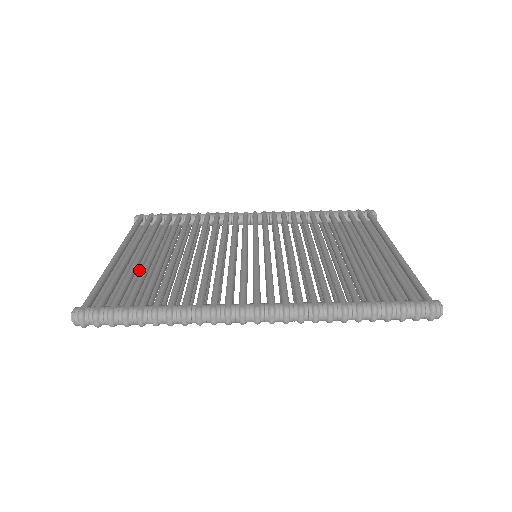
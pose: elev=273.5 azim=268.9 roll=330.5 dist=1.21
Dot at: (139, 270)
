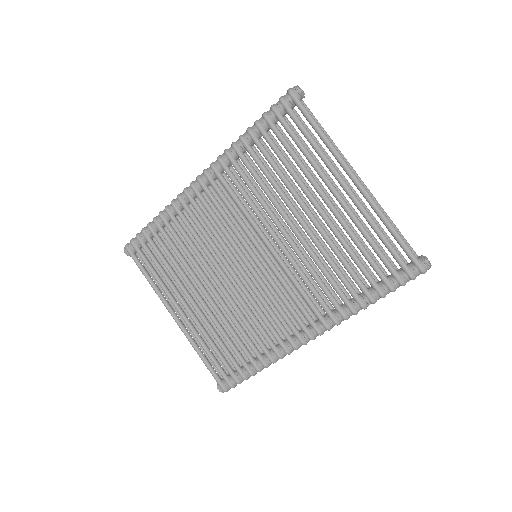
Dot at: (201, 320)
